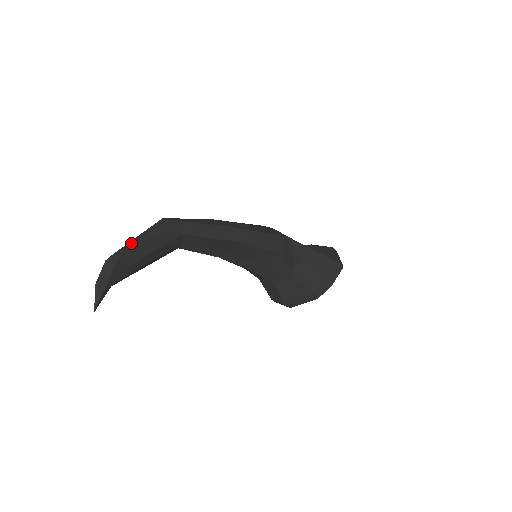
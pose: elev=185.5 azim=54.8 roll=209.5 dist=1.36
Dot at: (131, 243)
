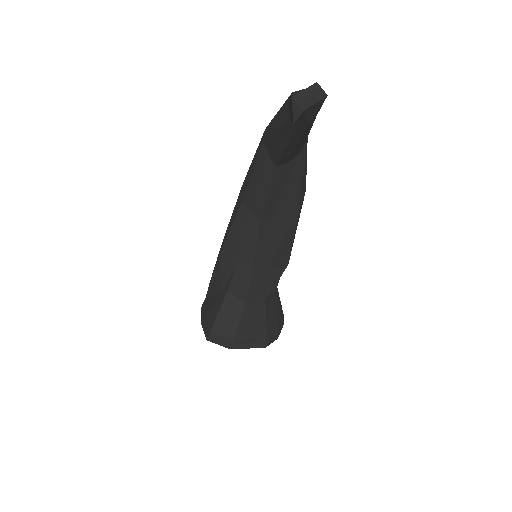
Dot at: occluded
